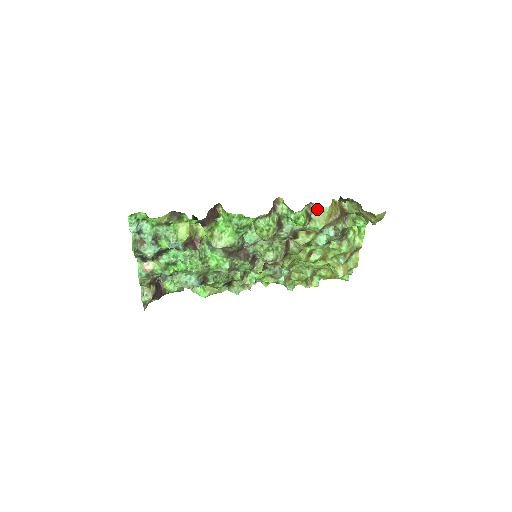
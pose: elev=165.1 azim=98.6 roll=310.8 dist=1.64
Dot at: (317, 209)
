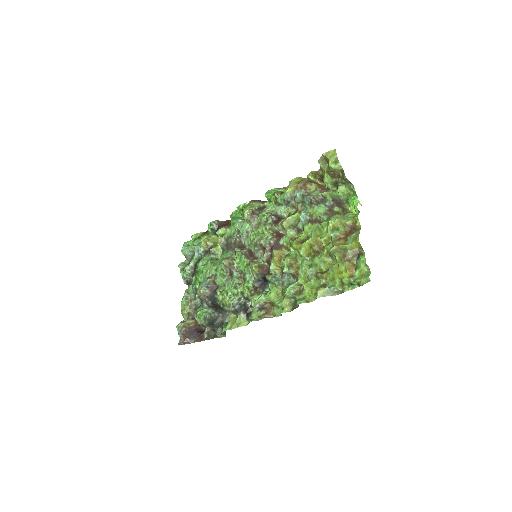
Dot at: occluded
